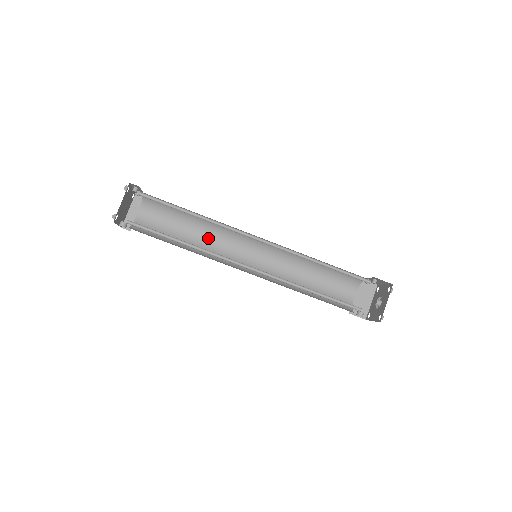
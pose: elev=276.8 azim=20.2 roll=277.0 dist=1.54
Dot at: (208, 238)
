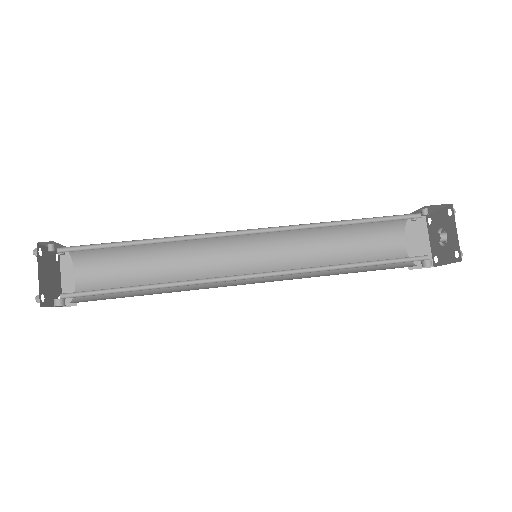
Dot at: (183, 264)
